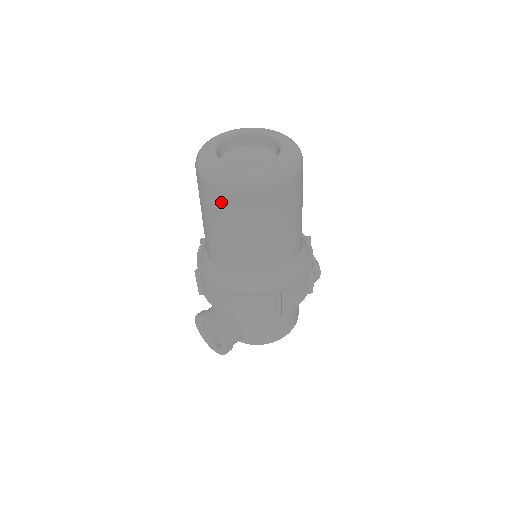
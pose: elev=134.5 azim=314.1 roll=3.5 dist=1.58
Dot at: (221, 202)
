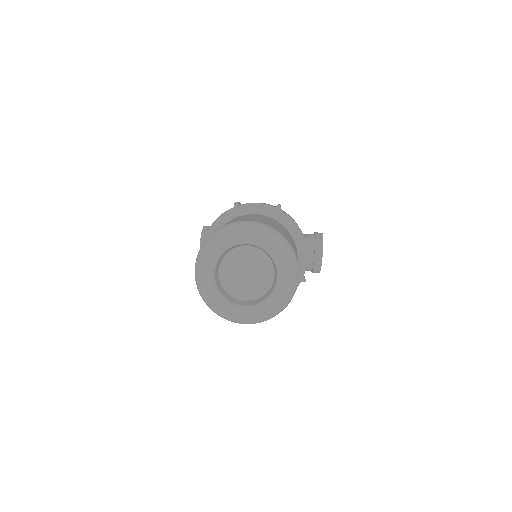
Dot at: occluded
